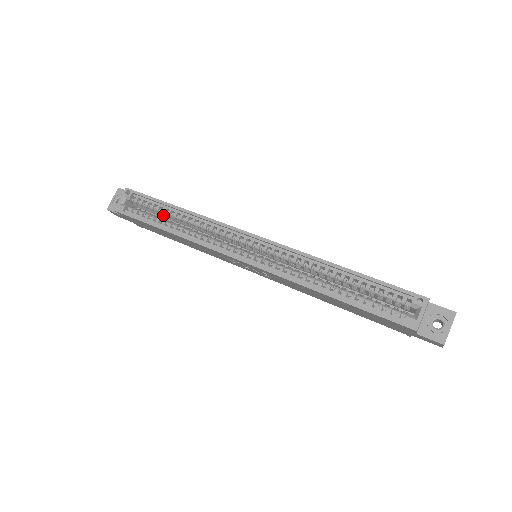
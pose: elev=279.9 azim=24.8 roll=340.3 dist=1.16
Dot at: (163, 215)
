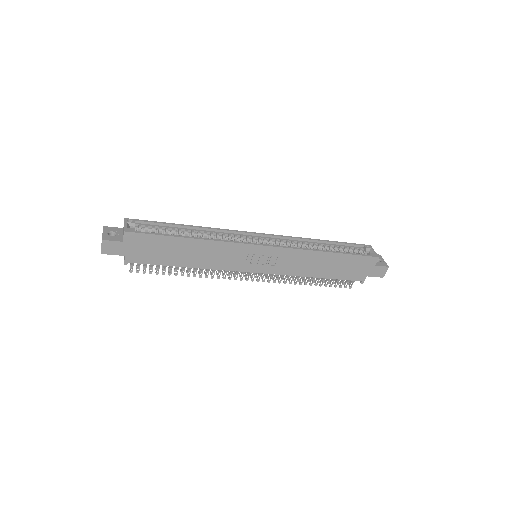
Dot at: occluded
